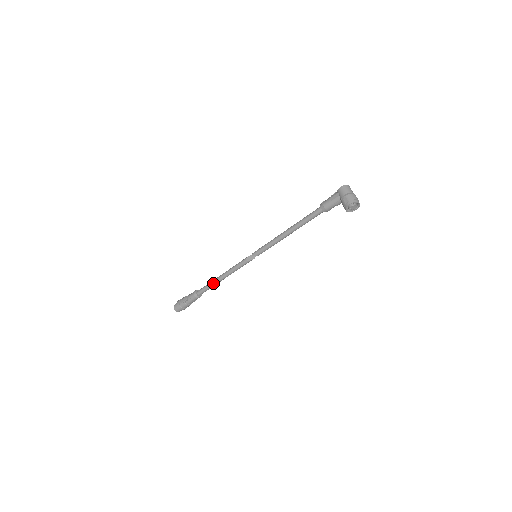
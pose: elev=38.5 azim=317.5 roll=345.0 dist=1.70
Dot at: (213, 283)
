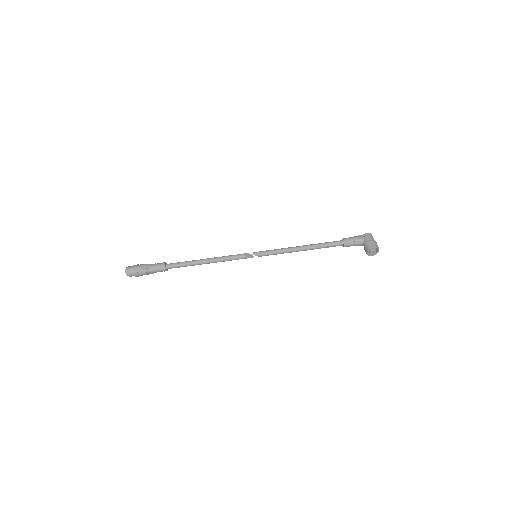
Dot at: (193, 263)
